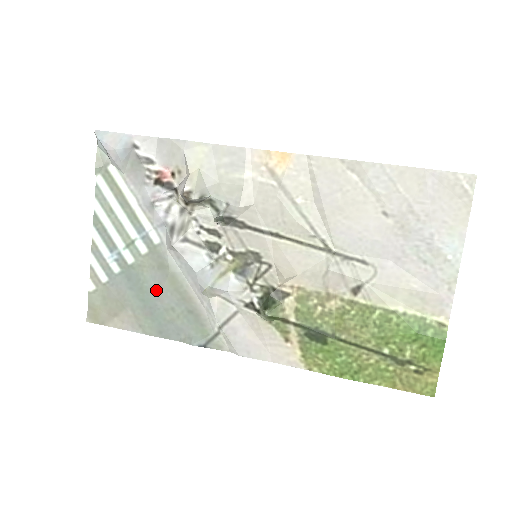
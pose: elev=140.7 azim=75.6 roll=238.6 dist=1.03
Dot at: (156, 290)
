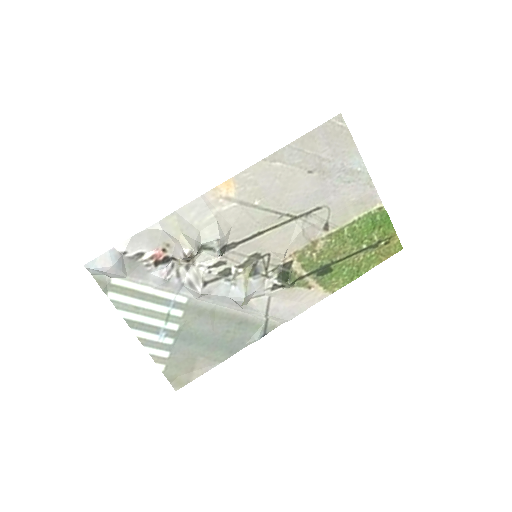
Dot at: (208, 330)
